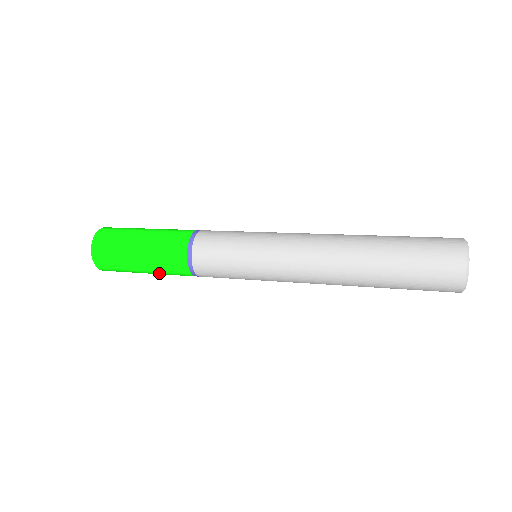
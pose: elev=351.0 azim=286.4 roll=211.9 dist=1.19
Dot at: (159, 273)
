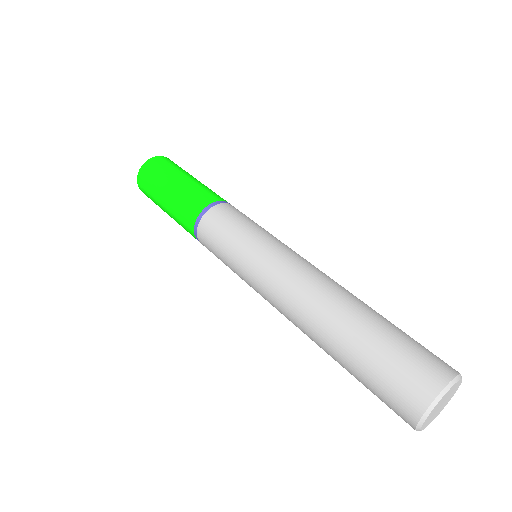
Dot at: (175, 220)
